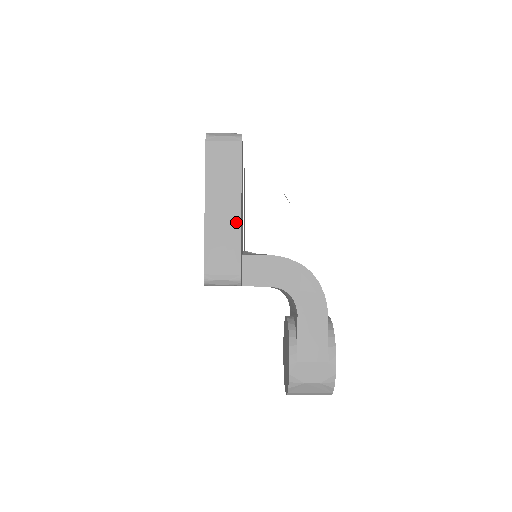
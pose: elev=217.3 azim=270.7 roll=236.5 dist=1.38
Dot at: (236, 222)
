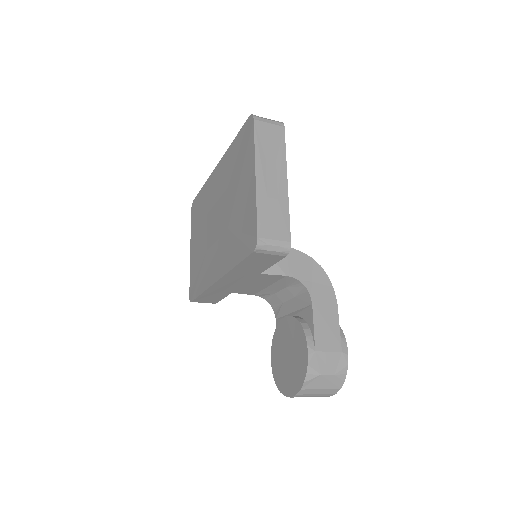
Dot at: (284, 194)
